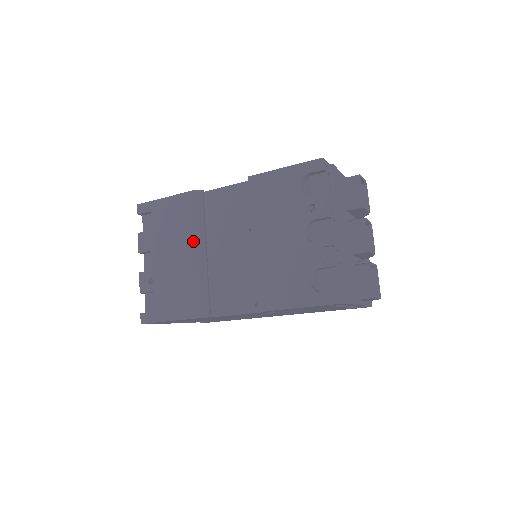
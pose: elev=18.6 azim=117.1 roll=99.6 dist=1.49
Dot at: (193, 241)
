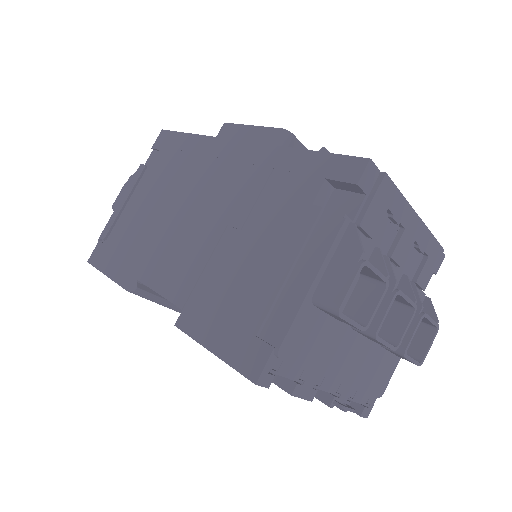
Dot at: occluded
